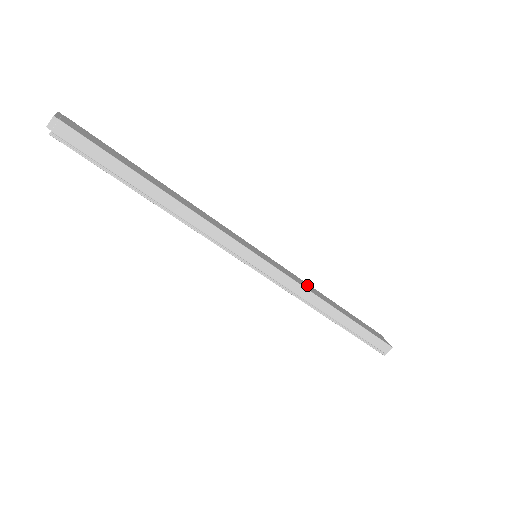
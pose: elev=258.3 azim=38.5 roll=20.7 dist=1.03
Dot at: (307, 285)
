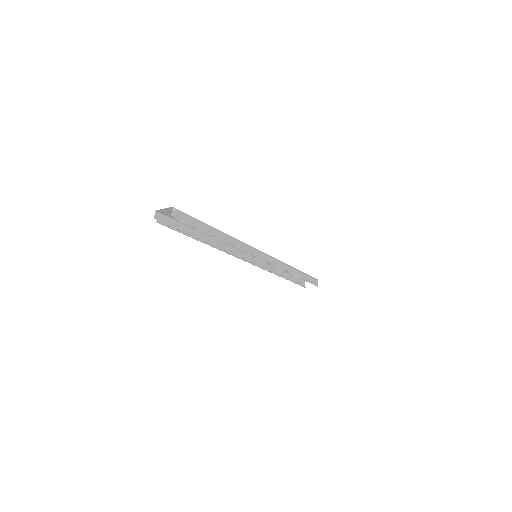
Dot at: occluded
